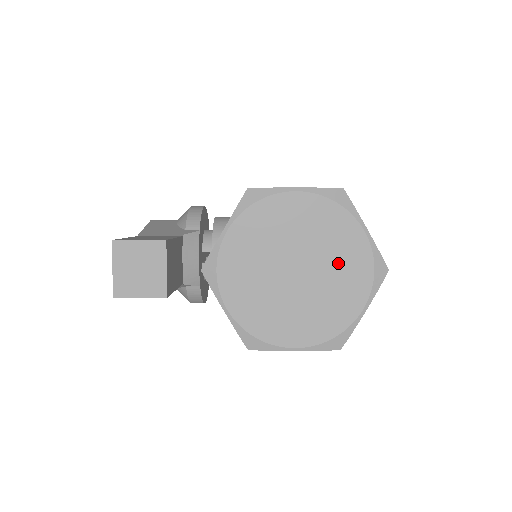
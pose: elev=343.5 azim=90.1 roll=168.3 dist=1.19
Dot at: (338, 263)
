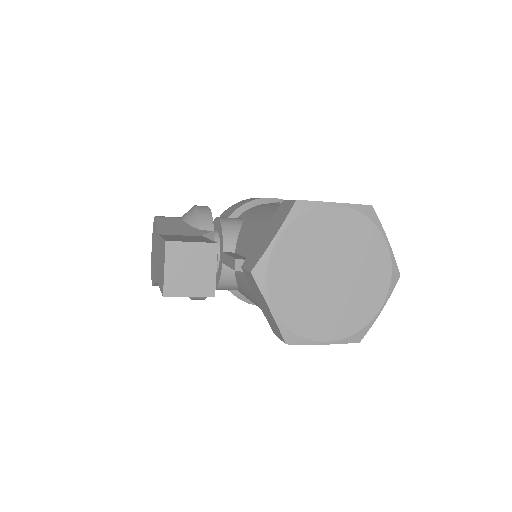
Dot at: (365, 269)
